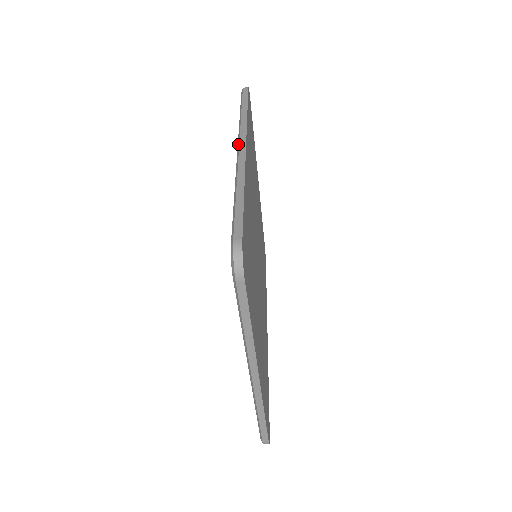
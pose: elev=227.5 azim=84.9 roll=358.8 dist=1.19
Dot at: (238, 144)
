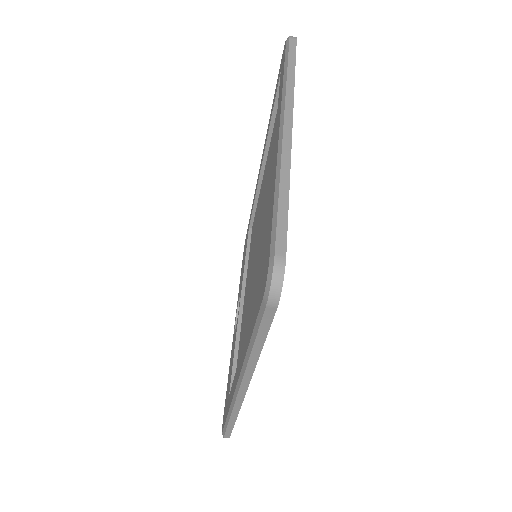
Dot at: occluded
